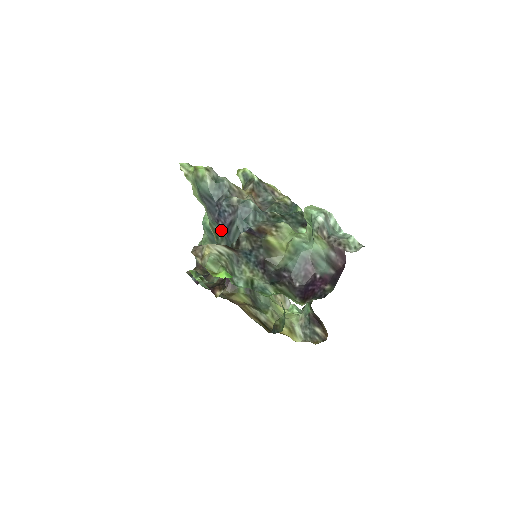
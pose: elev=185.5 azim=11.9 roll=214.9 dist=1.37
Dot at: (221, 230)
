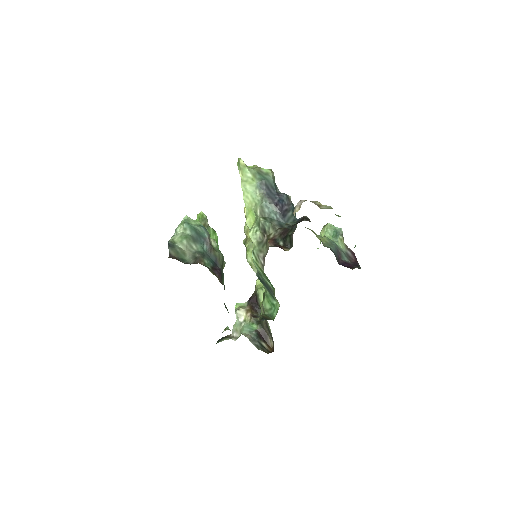
Dot at: (275, 213)
